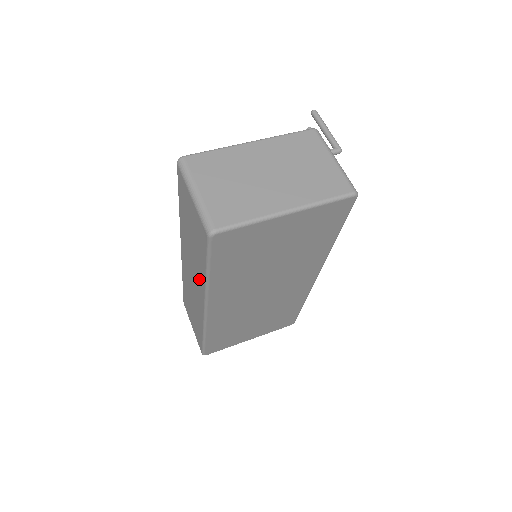
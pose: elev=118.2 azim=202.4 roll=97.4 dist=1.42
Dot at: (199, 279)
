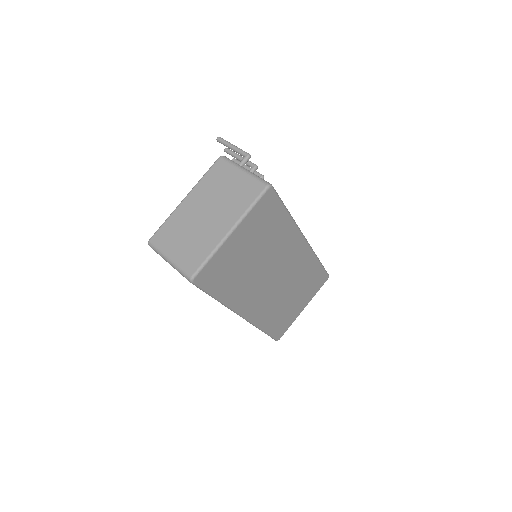
Dot at: occluded
